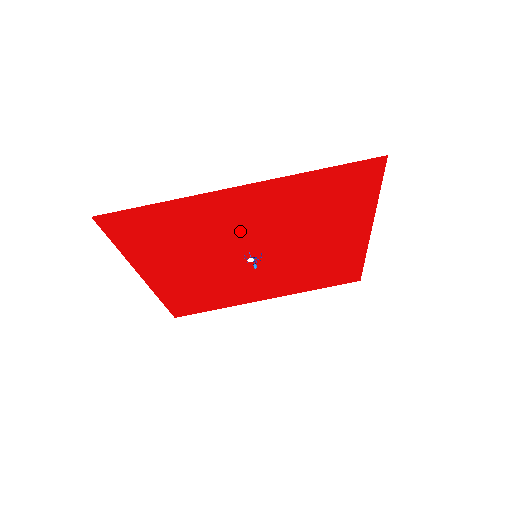
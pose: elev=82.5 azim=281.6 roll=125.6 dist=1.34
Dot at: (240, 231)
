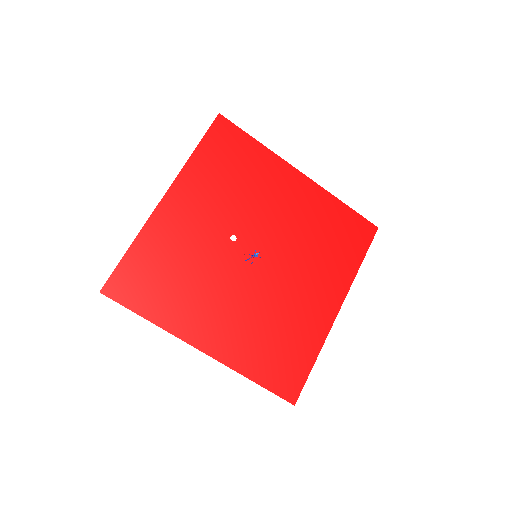
Dot at: (212, 237)
